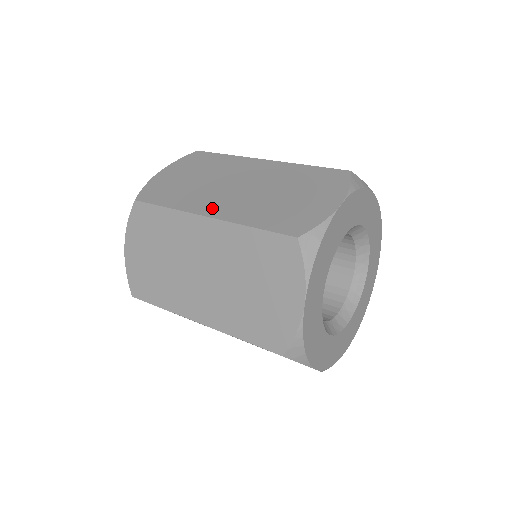
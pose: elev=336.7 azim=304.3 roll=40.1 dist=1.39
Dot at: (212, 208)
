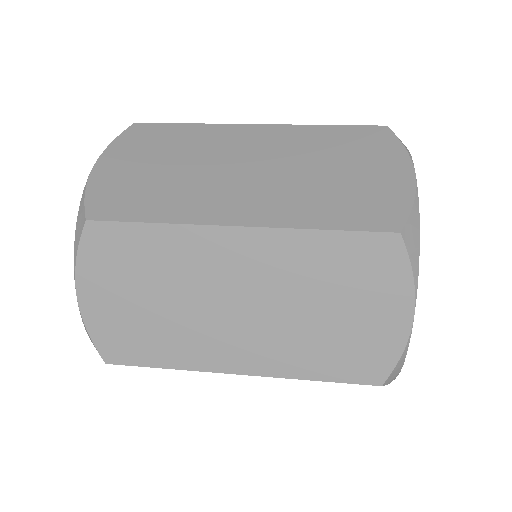
Dot at: occluded
